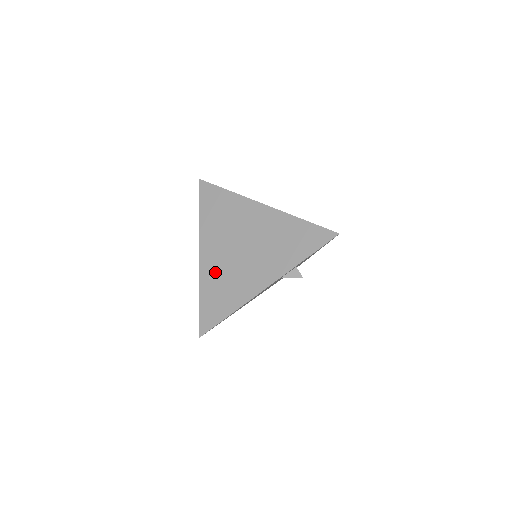
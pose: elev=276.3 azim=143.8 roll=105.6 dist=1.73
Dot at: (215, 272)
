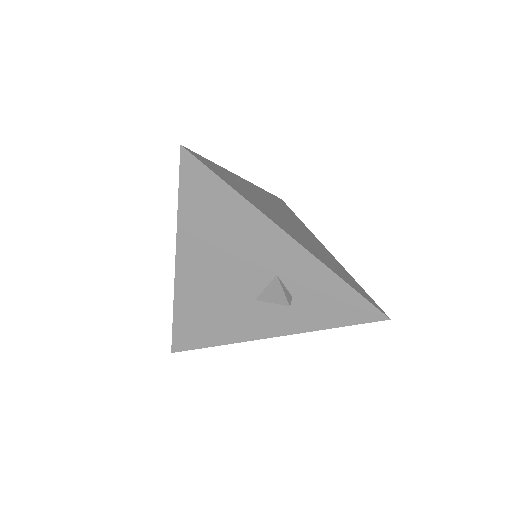
Dot at: (248, 188)
